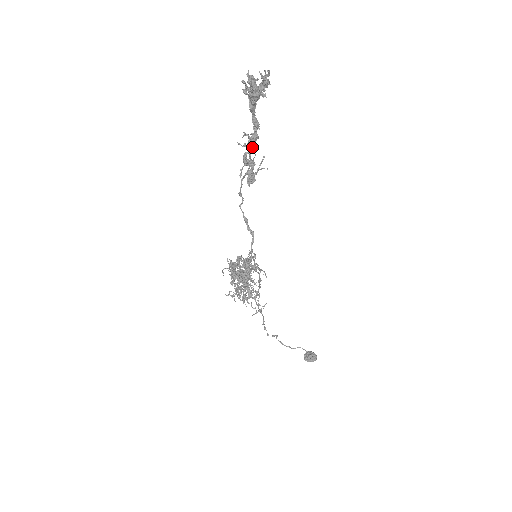
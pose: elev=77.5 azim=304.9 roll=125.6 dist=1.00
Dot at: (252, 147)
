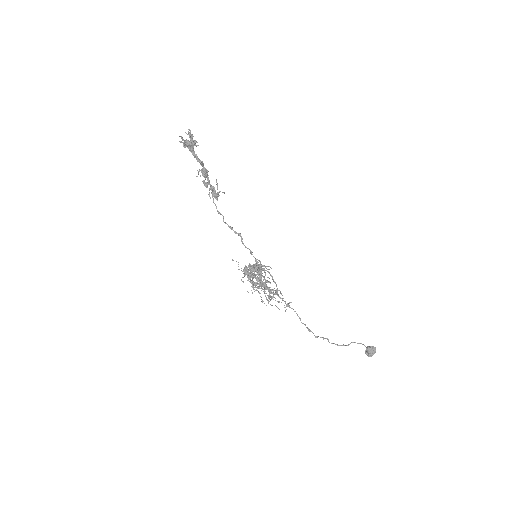
Dot at: (206, 176)
